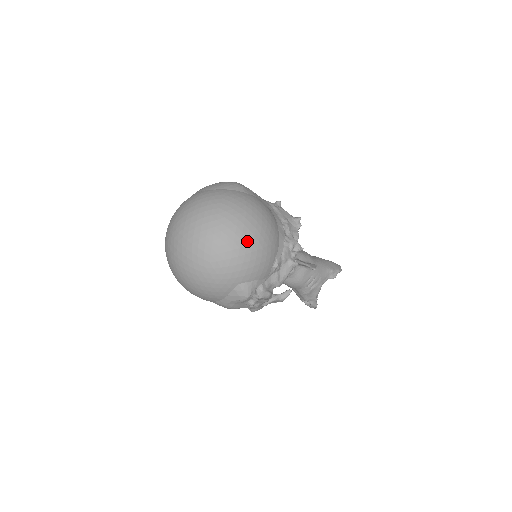
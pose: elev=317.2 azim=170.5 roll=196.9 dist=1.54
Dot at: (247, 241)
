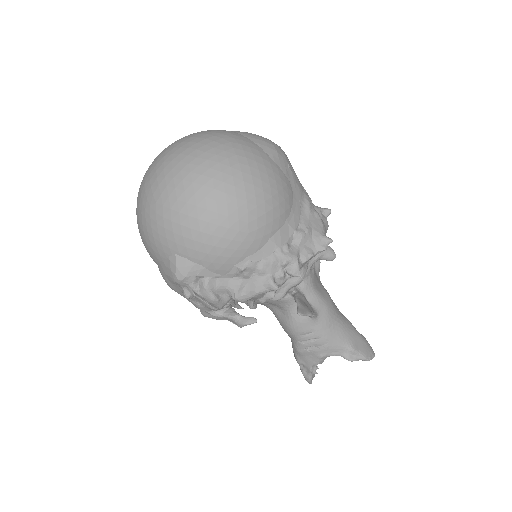
Dot at: (212, 204)
